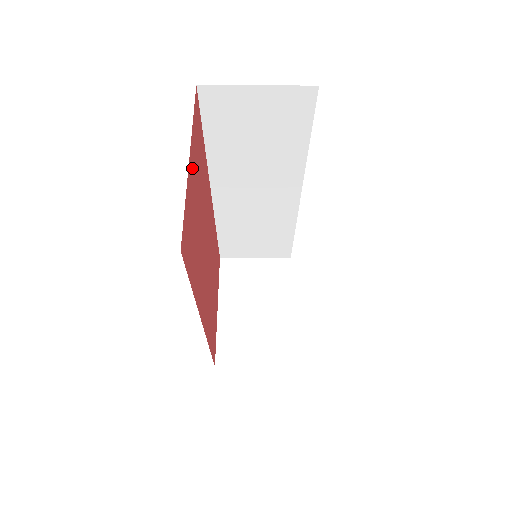
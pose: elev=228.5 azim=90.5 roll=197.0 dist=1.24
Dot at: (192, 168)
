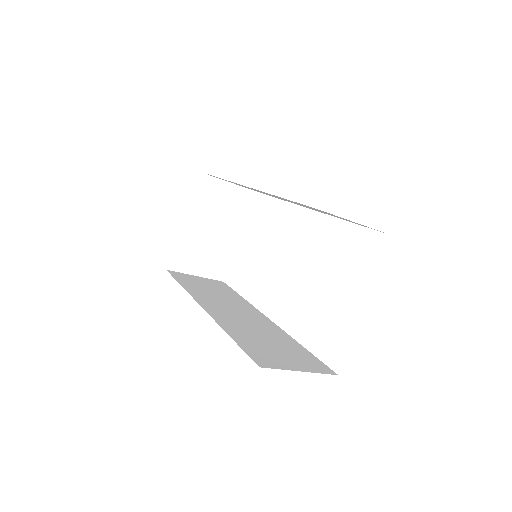
Dot at: occluded
